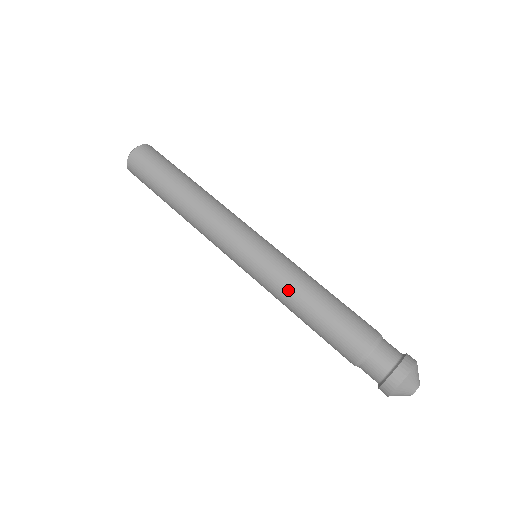
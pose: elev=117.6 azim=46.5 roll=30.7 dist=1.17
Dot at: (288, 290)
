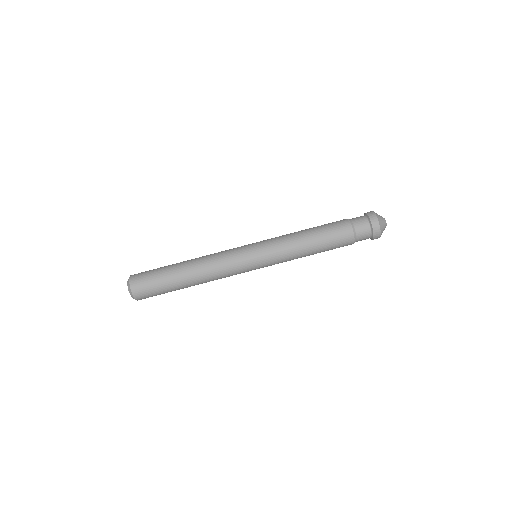
Dot at: (292, 248)
